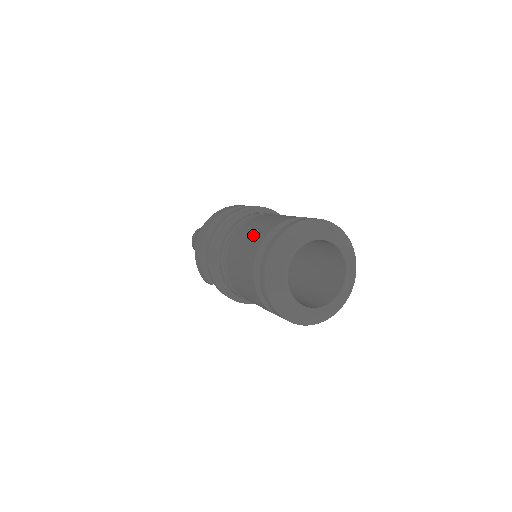
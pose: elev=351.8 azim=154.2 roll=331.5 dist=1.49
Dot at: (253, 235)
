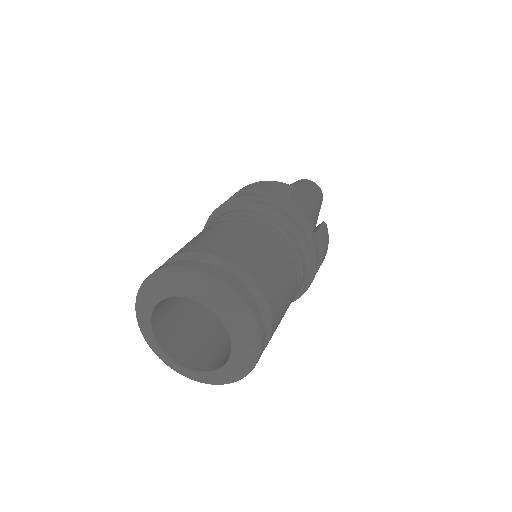
Dot at: (188, 243)
